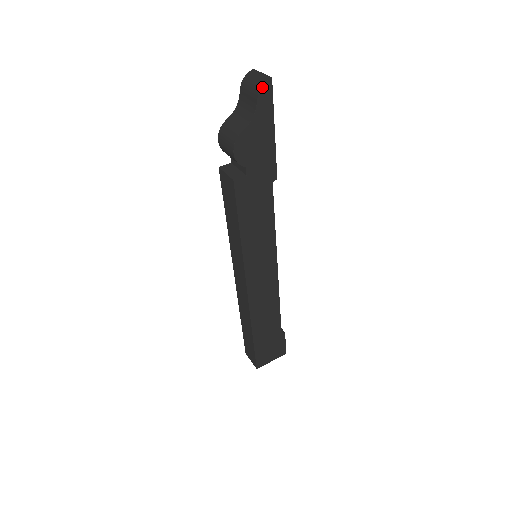
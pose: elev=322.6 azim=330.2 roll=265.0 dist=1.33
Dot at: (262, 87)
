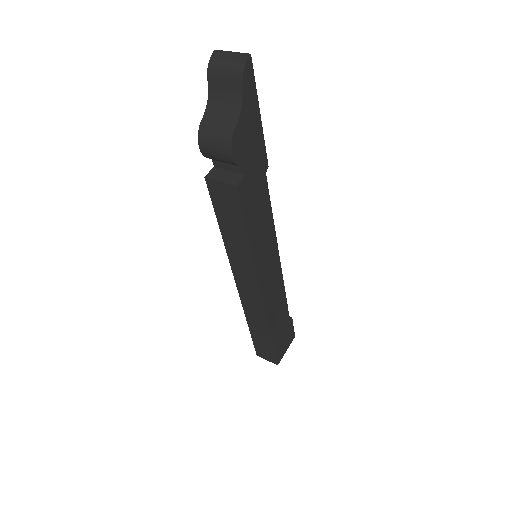
Dot at: (244, 68)
